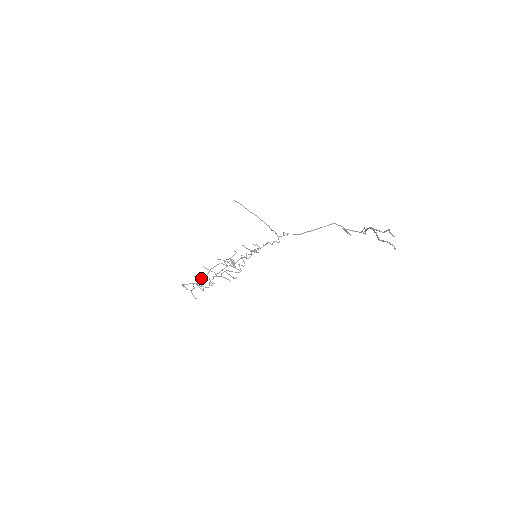
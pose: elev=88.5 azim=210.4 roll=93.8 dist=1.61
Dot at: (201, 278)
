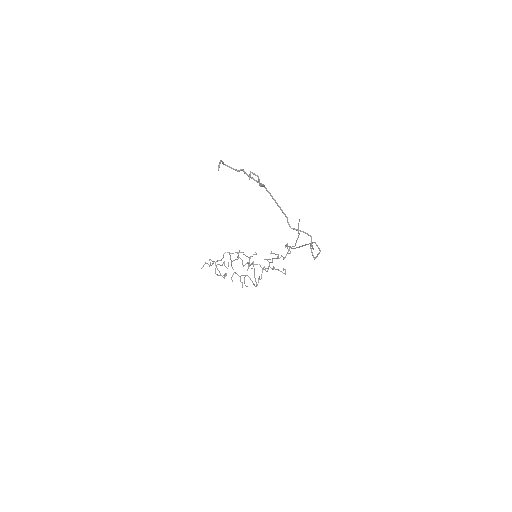
Dot at: occluded
